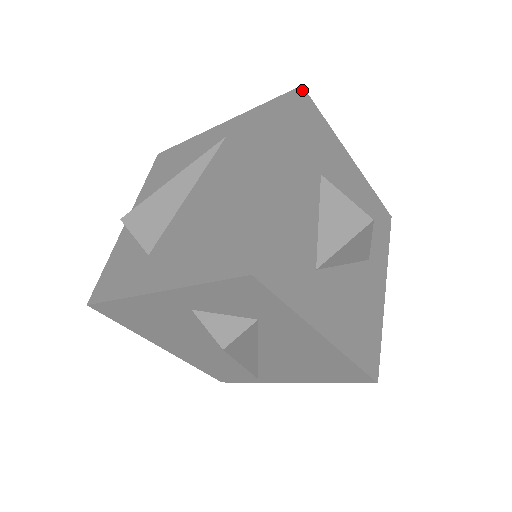
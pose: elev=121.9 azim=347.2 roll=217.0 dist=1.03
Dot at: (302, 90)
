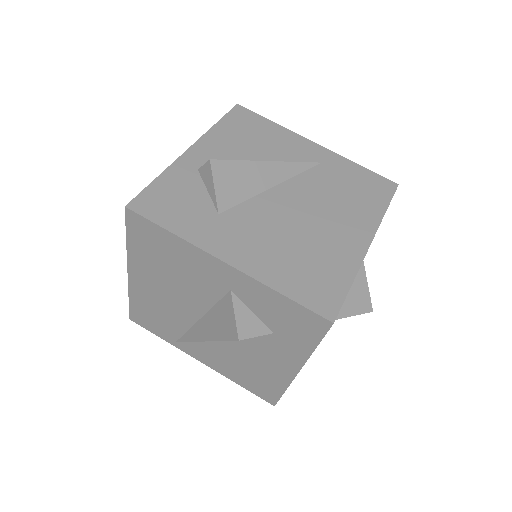
Dot at: occluded
